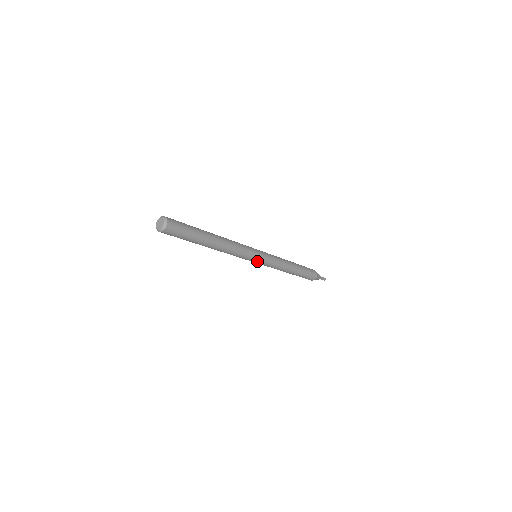
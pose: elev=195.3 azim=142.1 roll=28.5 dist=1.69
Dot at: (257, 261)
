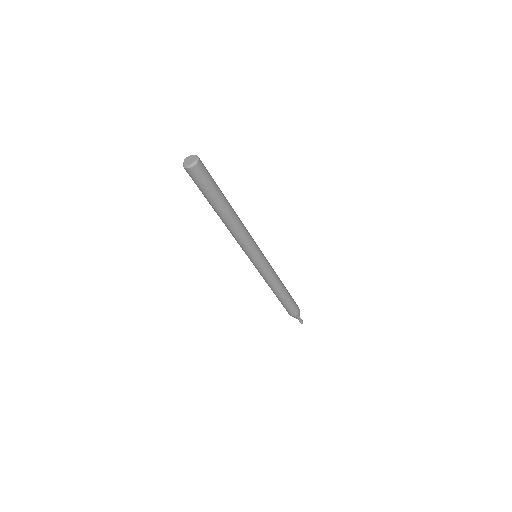
Dot at: (259, 259)
